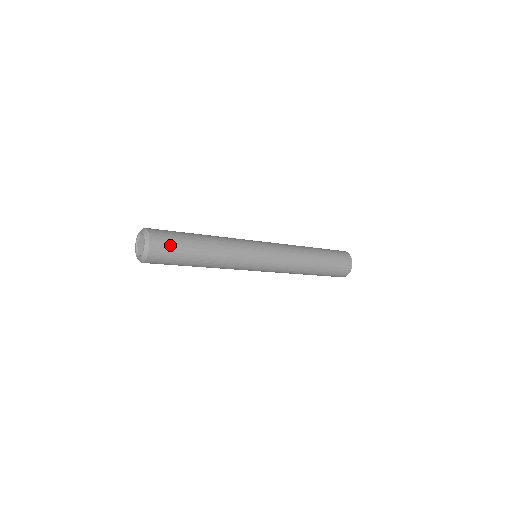
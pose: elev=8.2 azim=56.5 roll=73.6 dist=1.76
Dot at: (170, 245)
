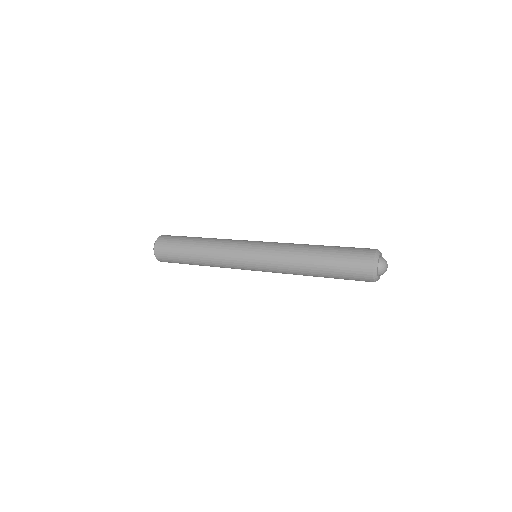
Dot at: (169, 244)
